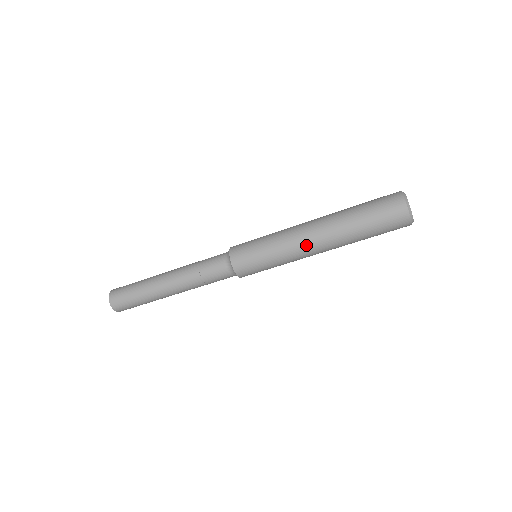
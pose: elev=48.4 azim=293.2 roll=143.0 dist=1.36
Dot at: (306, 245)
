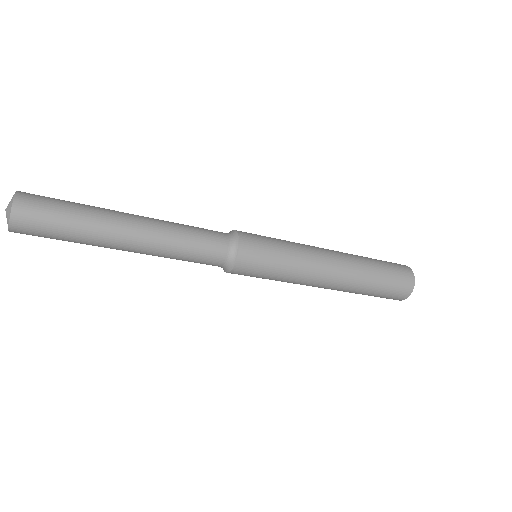
Dot at: occluded
